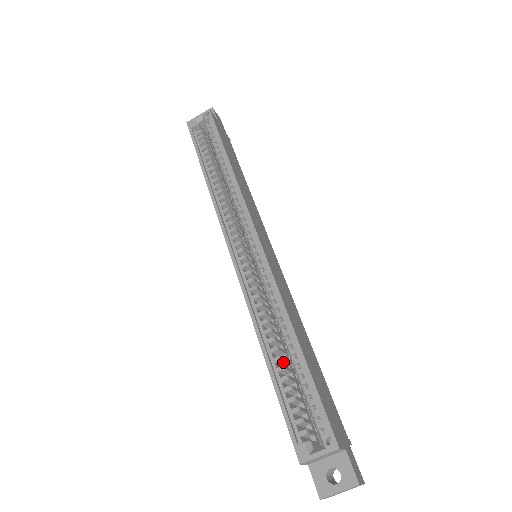
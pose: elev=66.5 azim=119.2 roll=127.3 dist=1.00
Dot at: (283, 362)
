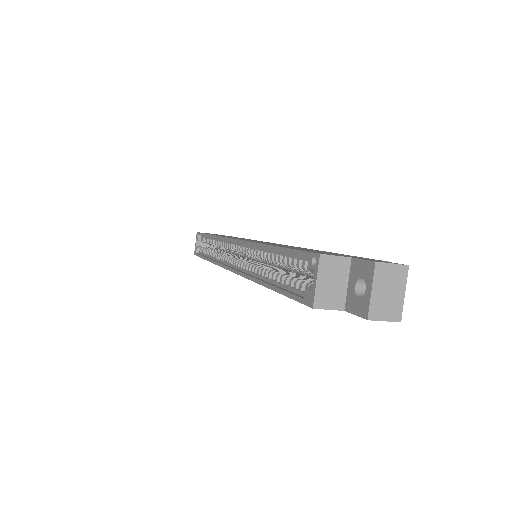
Dot at: occluded
